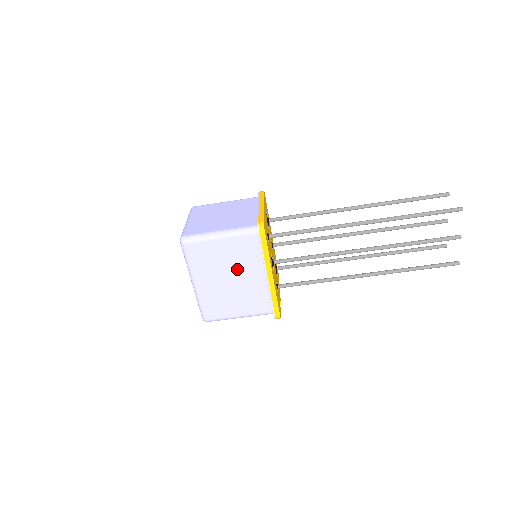
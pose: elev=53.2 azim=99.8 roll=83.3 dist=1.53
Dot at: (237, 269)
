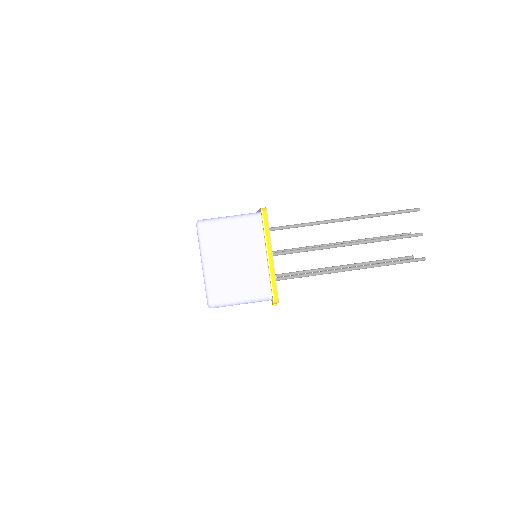
Dot at: (242, 250)
